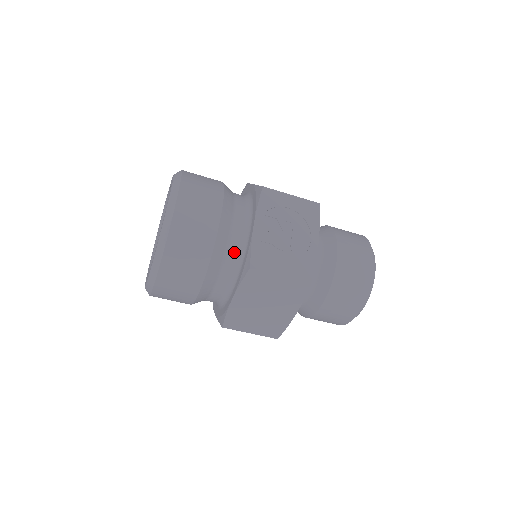
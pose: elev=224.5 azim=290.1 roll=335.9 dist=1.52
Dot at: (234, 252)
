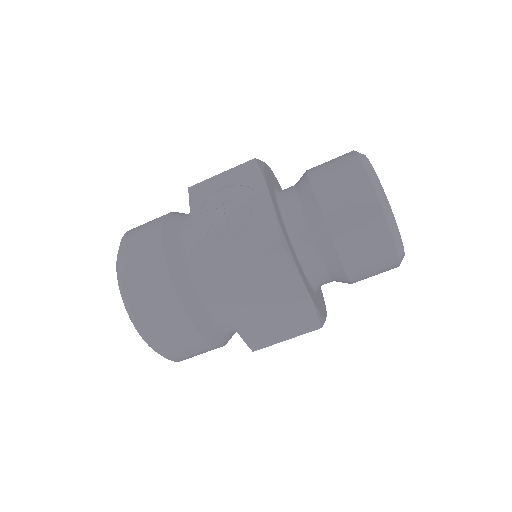
Dot at: (198, 270)
